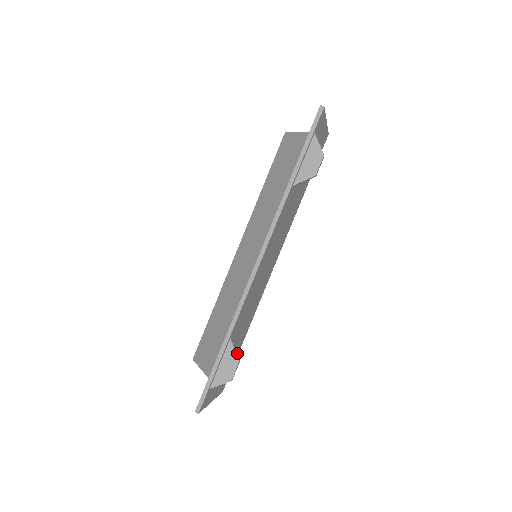
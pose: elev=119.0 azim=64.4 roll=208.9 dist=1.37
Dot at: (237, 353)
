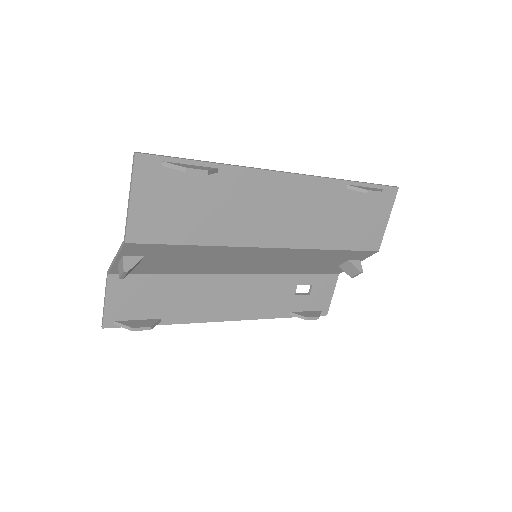
Dot at: (211, 173)
